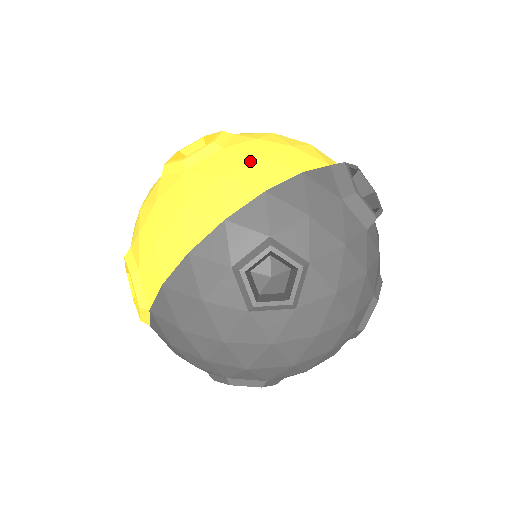
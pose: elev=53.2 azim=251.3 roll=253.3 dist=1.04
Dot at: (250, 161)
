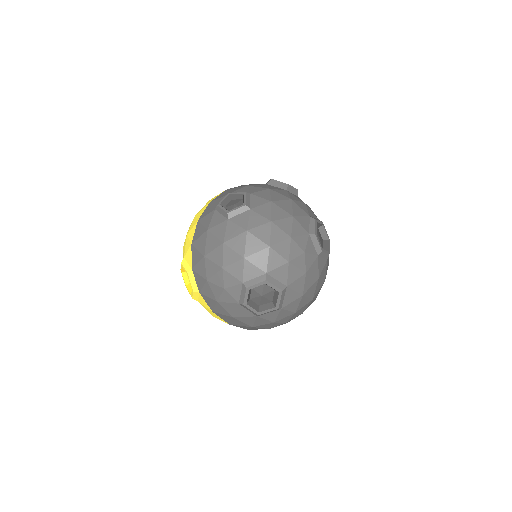
Dot at: occluded
